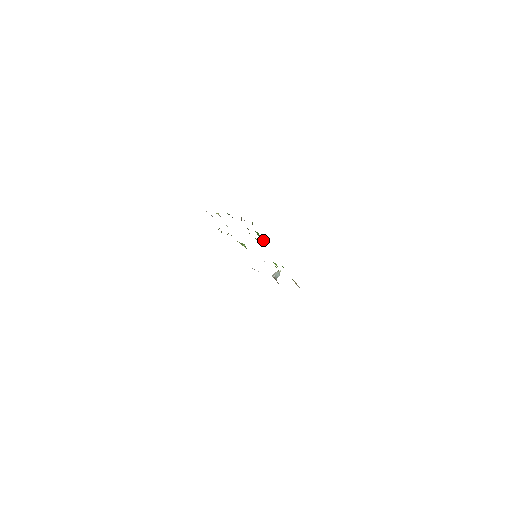
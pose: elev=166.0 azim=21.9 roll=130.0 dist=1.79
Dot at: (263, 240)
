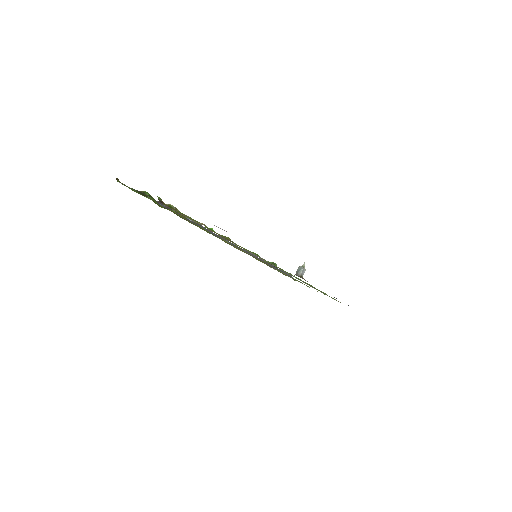
Dot at: occluded
